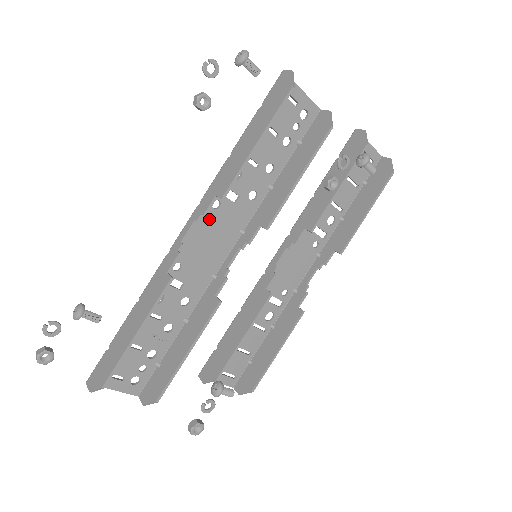
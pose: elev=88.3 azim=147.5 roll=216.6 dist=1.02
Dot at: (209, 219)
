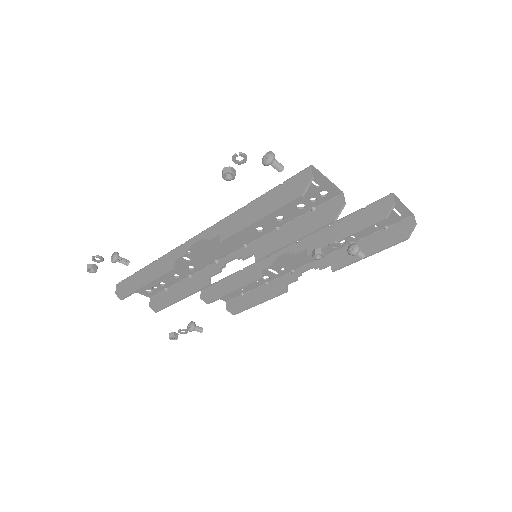
Dot at: occluded
